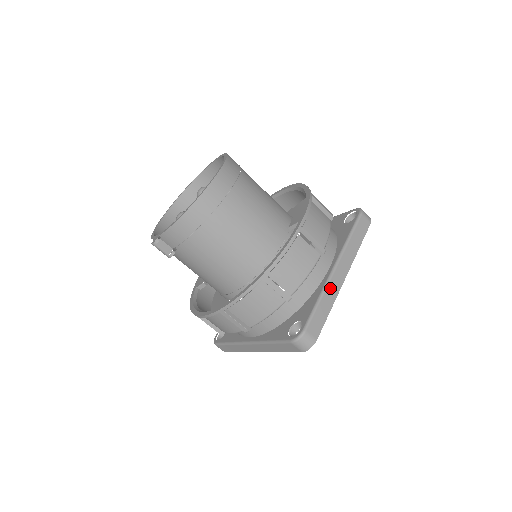
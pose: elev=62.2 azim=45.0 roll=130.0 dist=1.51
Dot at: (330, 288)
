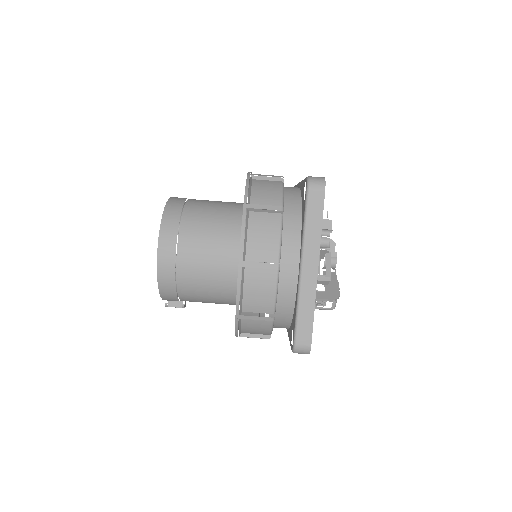
Dot at: (304, 291)
